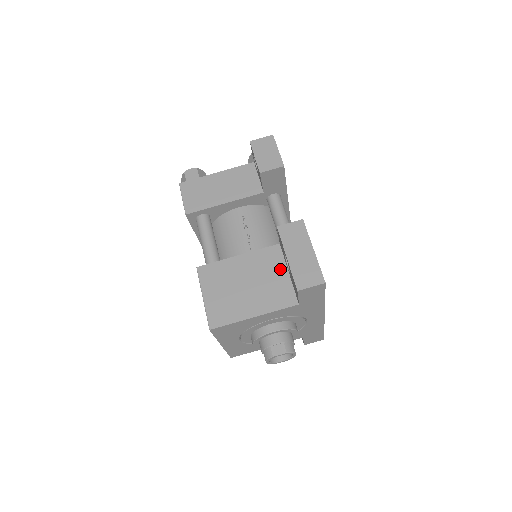
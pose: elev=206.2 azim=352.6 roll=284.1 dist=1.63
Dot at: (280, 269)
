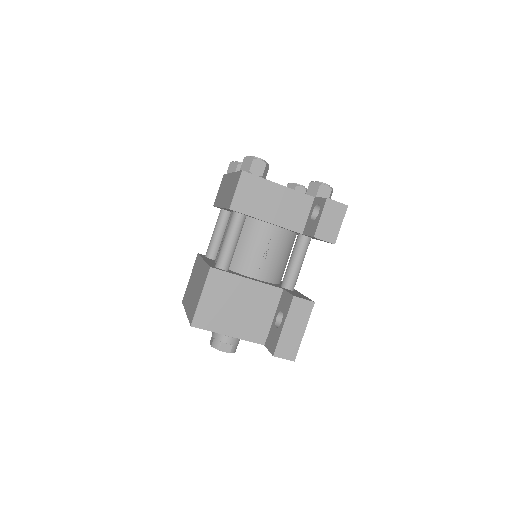
Dot at: (270, 310)
